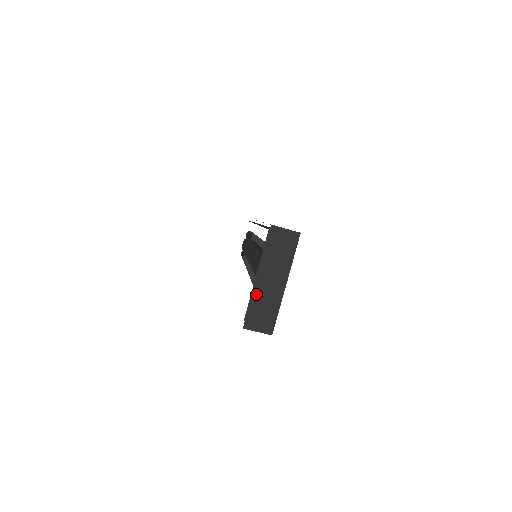
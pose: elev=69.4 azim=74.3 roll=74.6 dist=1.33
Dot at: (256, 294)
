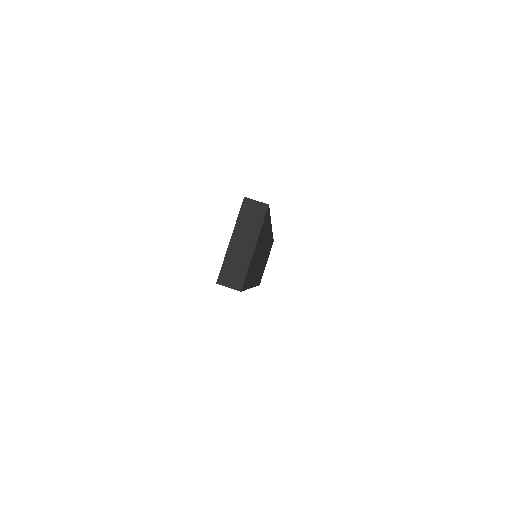
Dot at: (229, 255)
